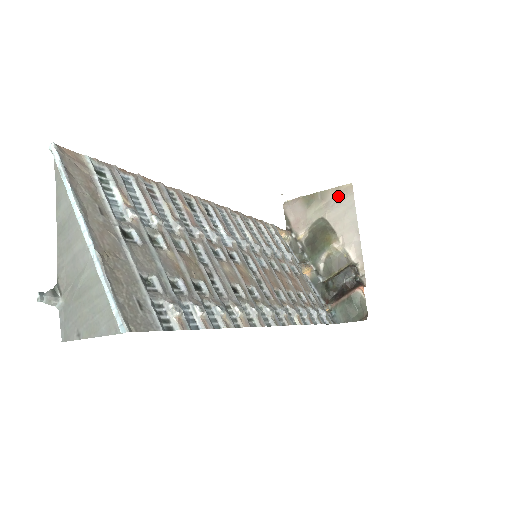
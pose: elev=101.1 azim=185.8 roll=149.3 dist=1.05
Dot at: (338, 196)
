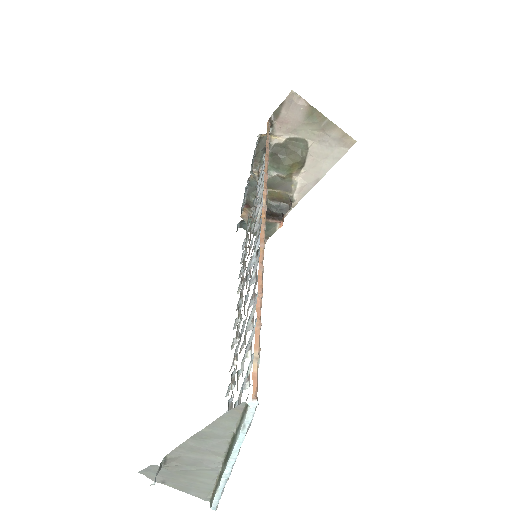
Dot at: (337, 139)
